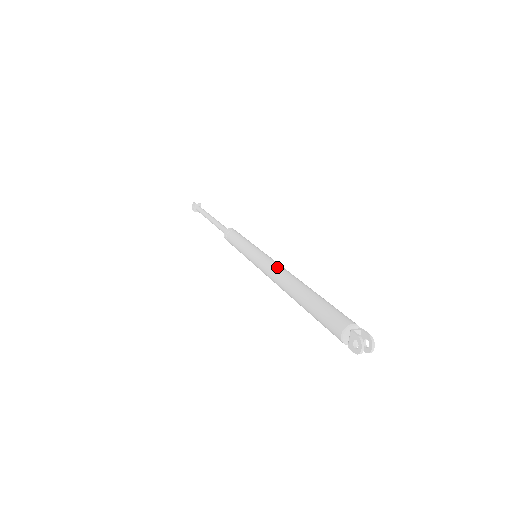
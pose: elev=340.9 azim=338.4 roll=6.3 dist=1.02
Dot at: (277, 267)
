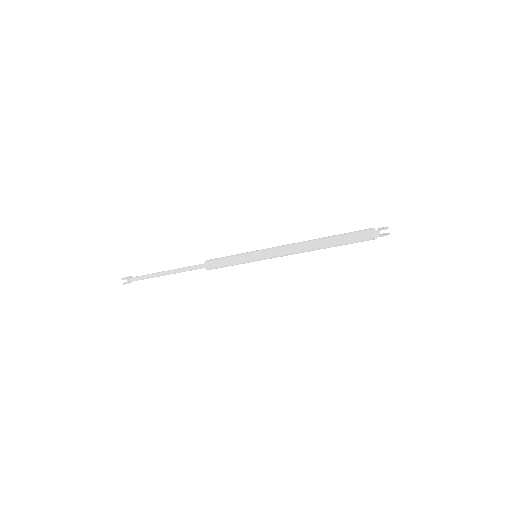
Dot at: occluded
